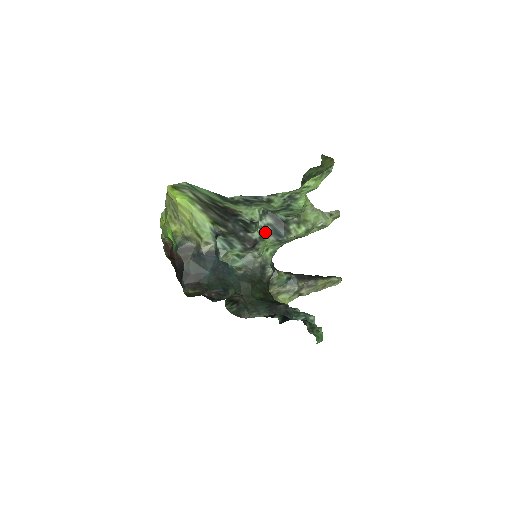
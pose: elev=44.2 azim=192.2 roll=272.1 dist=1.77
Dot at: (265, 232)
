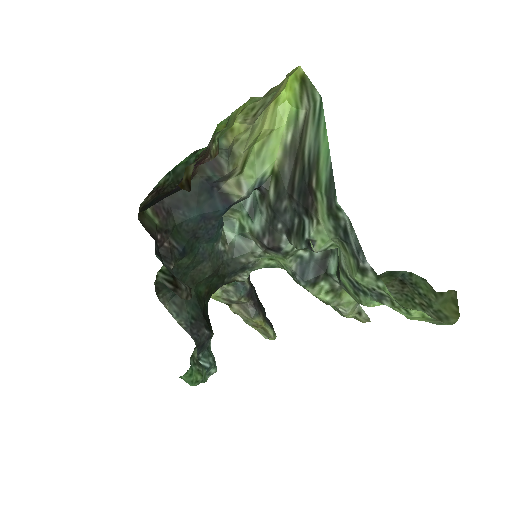
Dot at: (298, 253)
